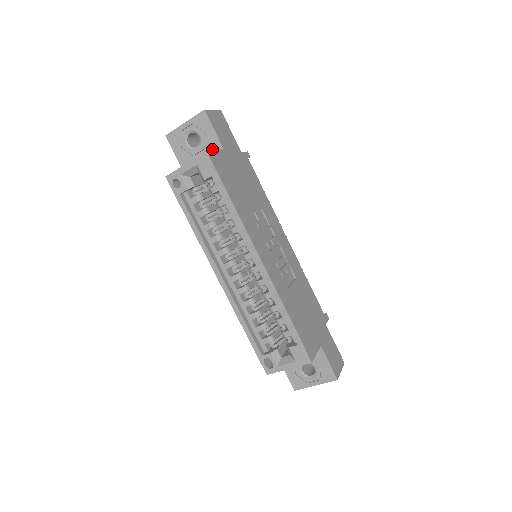
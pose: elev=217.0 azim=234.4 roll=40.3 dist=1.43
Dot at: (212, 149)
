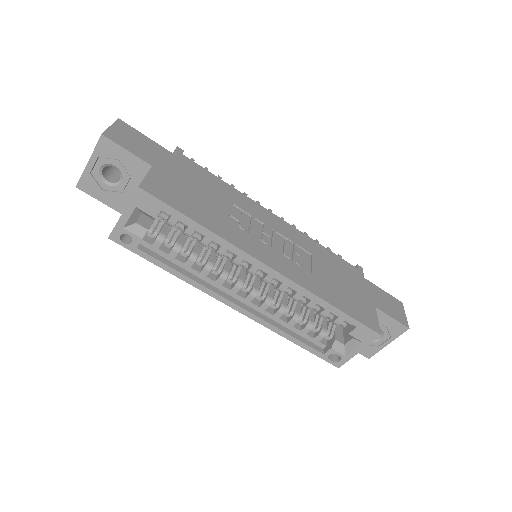
Dot at: (139, 174)
